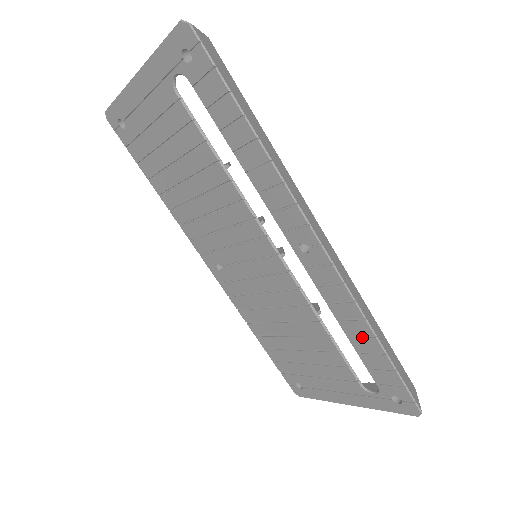
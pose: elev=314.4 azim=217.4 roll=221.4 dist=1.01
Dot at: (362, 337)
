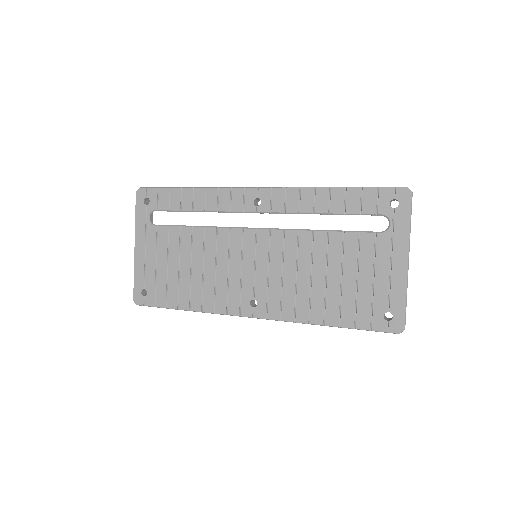
Dot at: (330, 199)
